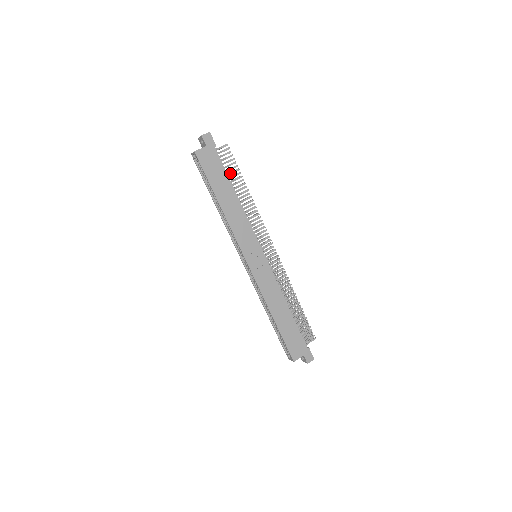
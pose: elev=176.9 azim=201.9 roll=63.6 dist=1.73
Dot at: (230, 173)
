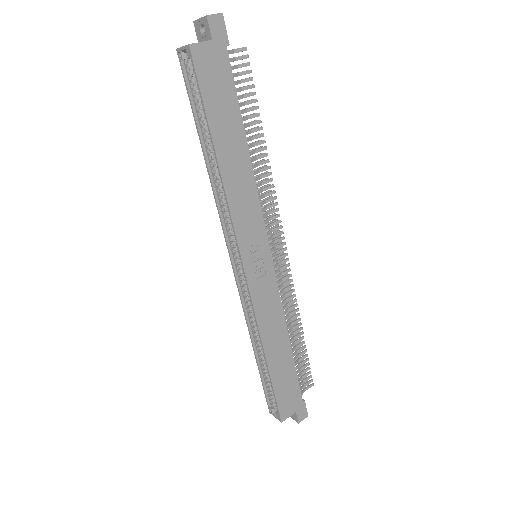
Dot at: (242, 104)
